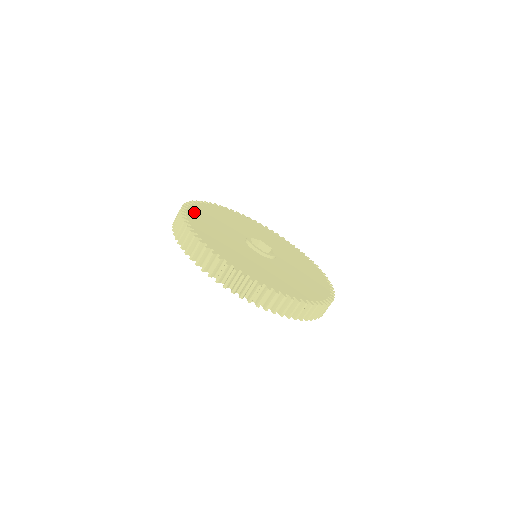
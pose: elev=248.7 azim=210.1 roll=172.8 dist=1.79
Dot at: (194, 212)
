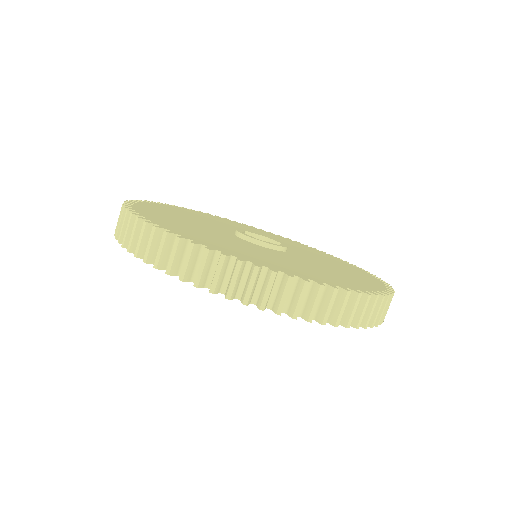
Dot at: (160, 206)
